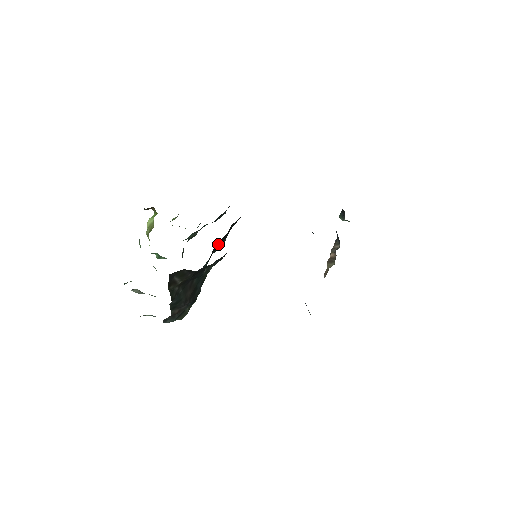
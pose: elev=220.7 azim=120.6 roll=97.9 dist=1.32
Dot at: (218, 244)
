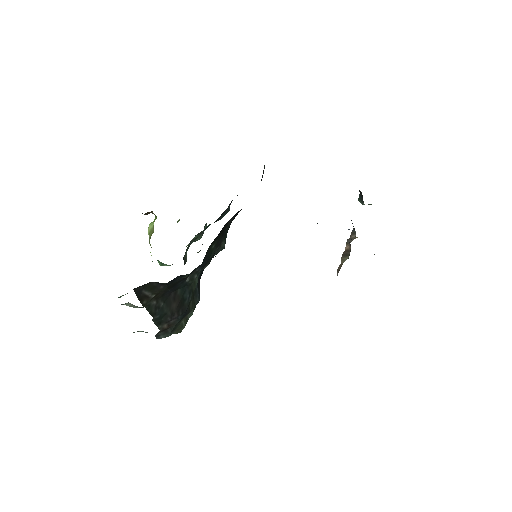
Dot at: (214, 246)
